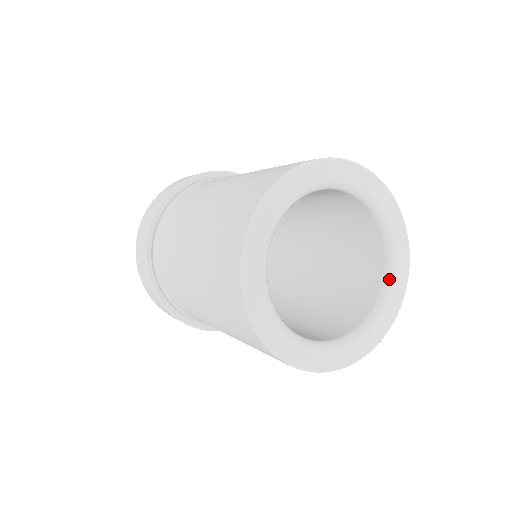
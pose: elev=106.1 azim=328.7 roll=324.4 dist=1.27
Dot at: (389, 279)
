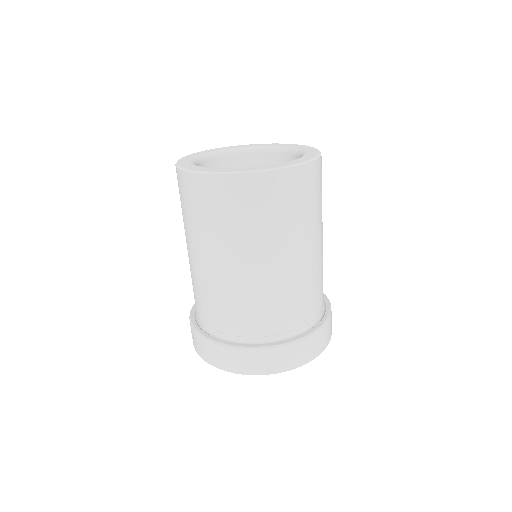
Dot at: occluded
